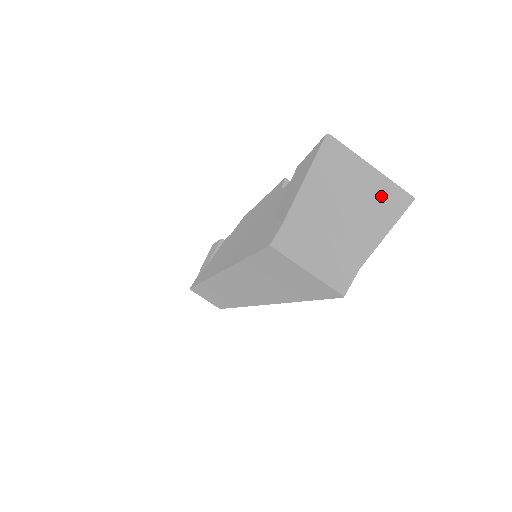
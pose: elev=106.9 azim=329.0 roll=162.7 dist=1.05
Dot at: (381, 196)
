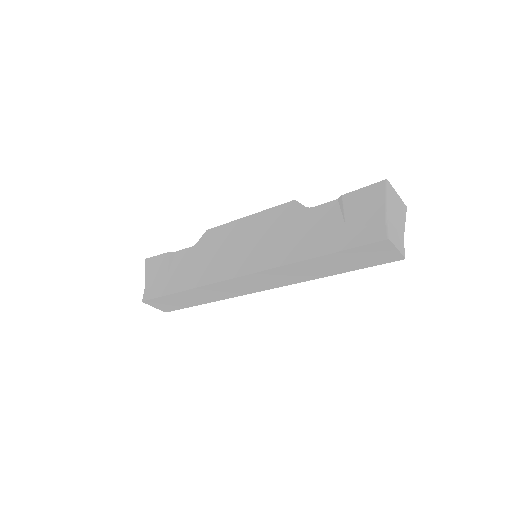
Dot at: (401, 208)
